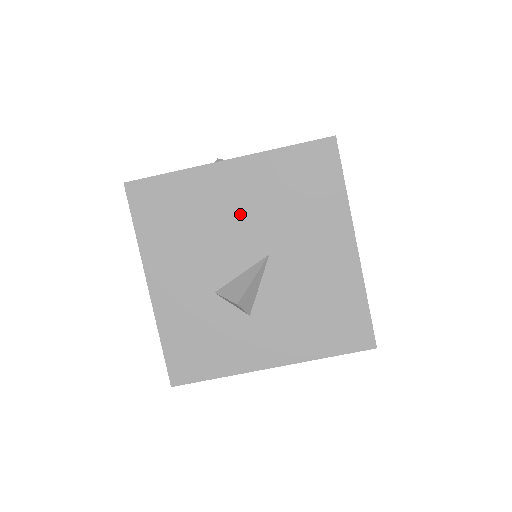
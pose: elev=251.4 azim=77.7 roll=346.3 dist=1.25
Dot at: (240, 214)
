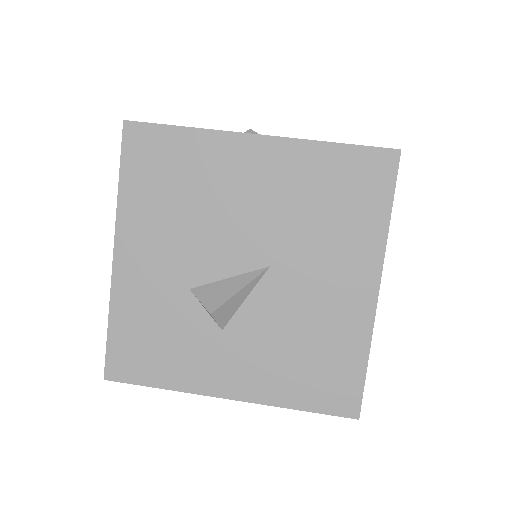
Dot at: (251, 206)
